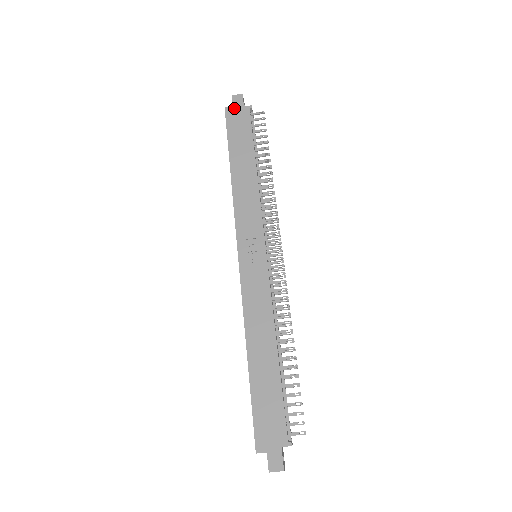
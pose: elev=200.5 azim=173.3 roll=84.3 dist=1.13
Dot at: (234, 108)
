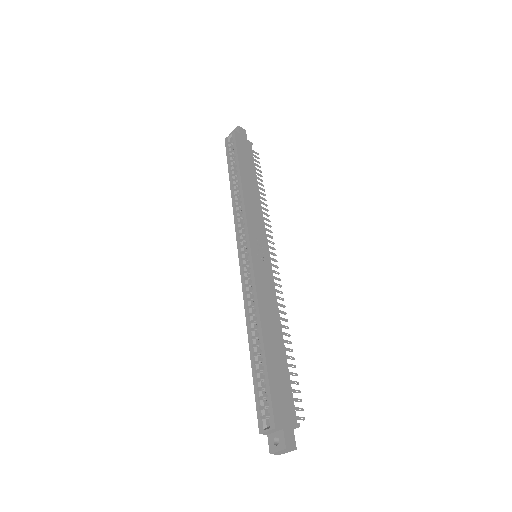
Dot at: (241, 135)
